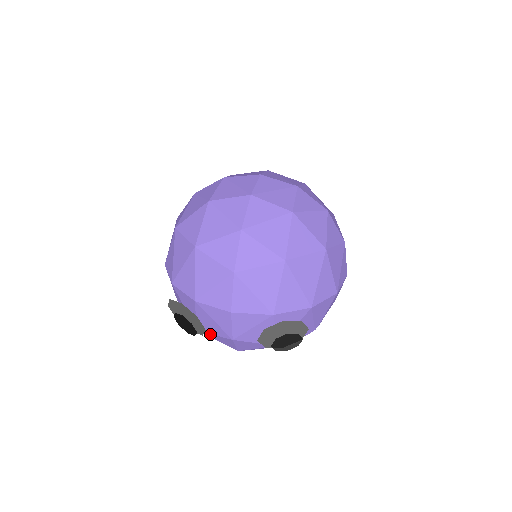
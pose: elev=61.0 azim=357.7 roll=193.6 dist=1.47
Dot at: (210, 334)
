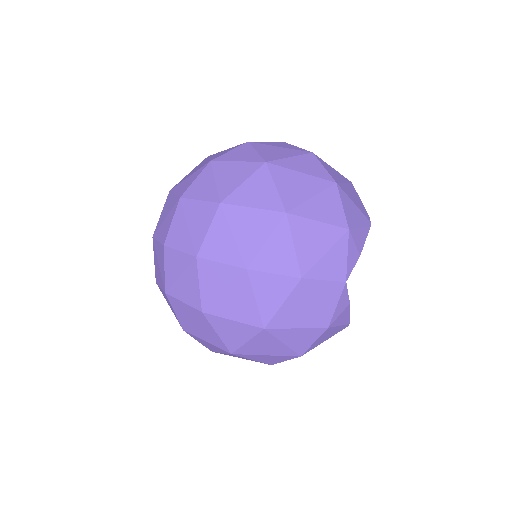
Dot at: occluded
